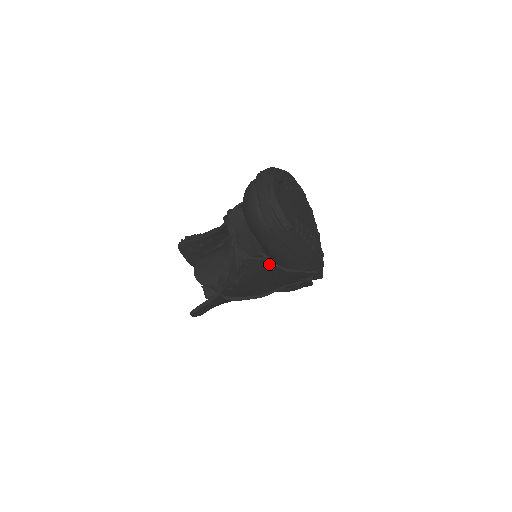
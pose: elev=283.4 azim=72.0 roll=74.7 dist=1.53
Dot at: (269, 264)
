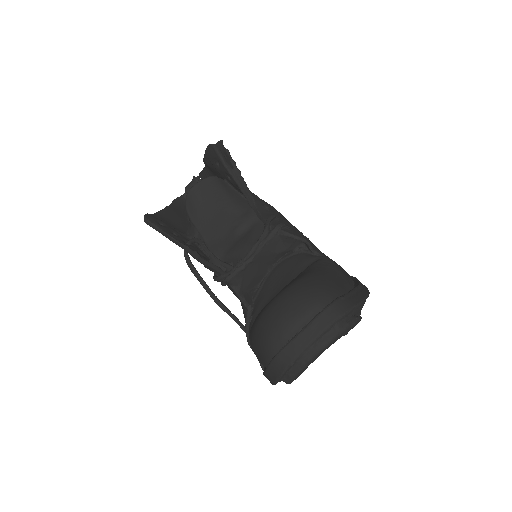
Dot at: (246, 311)
